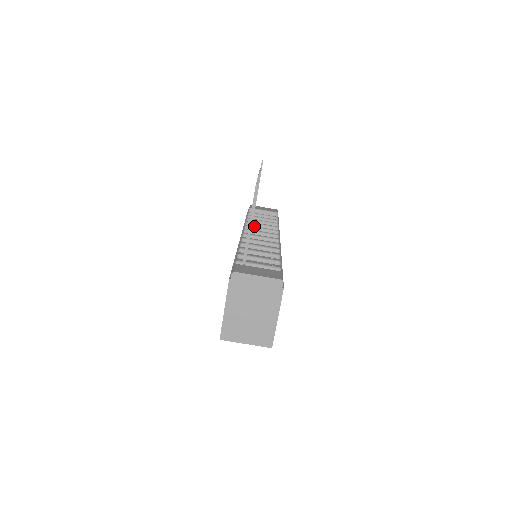
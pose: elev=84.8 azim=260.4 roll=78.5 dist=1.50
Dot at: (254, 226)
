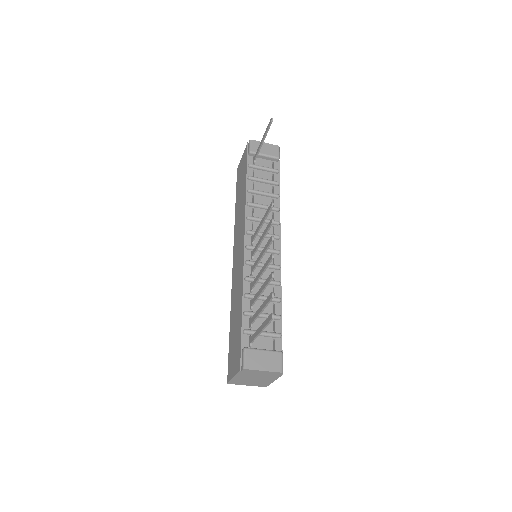
Dot at: (256, 218)
